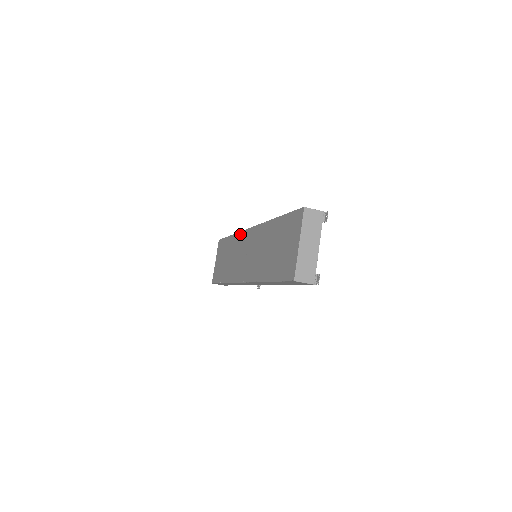
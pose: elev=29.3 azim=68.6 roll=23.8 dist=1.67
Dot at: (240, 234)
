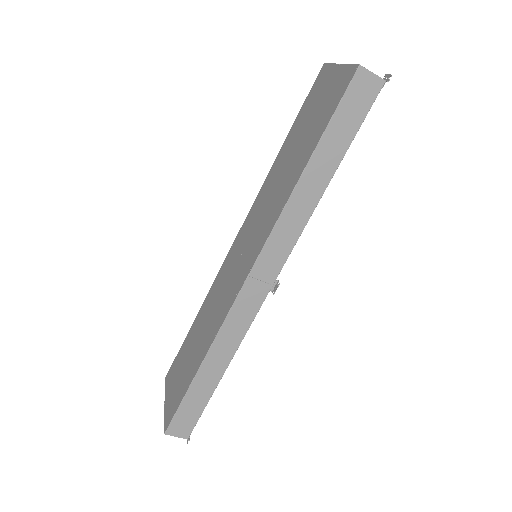
Dot at: (215, 280)
